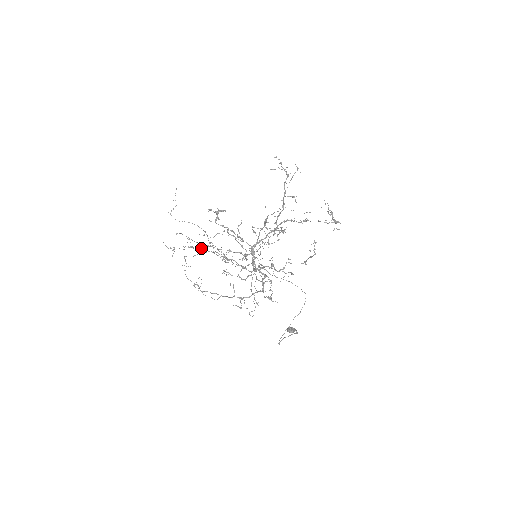
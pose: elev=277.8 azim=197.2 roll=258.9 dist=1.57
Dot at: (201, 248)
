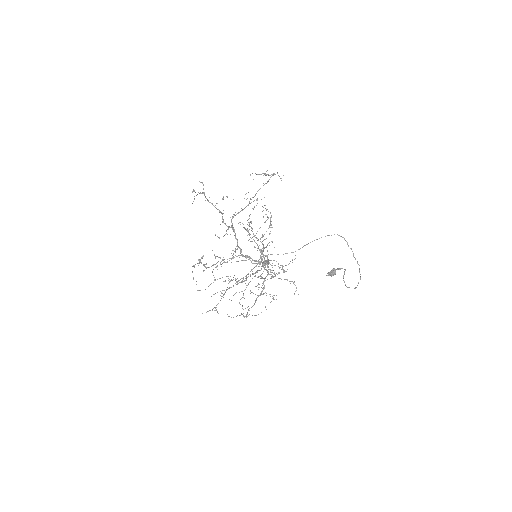
Dot at: occluded
